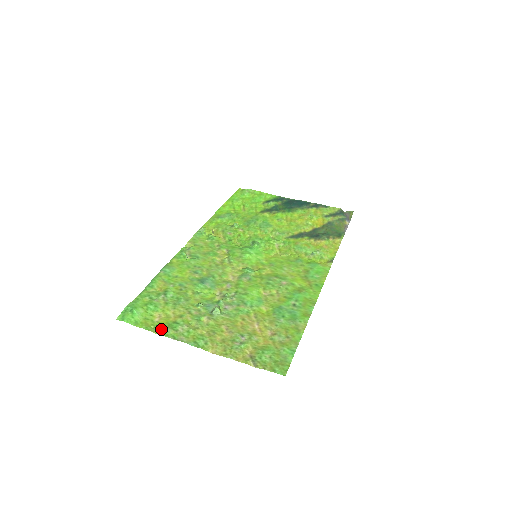
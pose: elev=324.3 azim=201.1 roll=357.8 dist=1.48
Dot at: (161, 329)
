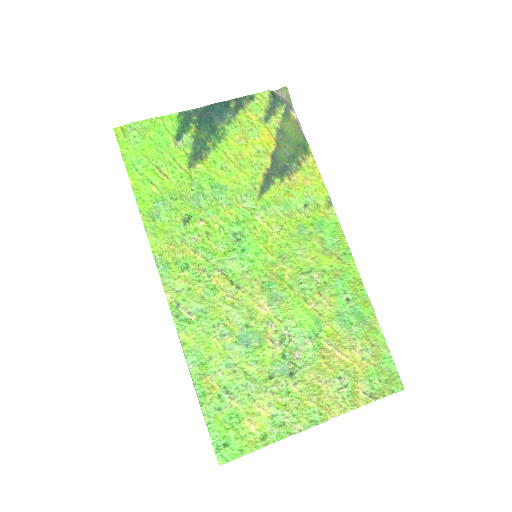
Dot at: (270, 436)
